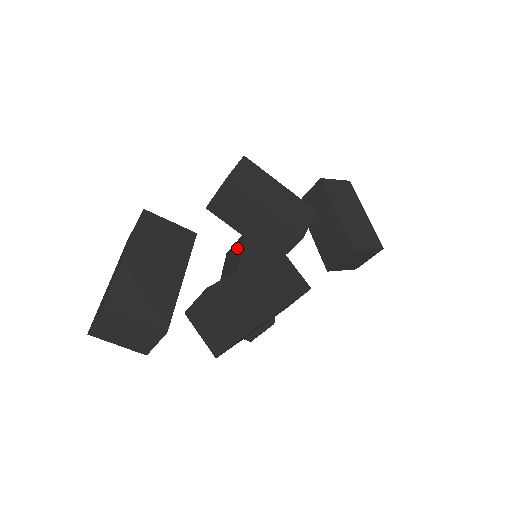
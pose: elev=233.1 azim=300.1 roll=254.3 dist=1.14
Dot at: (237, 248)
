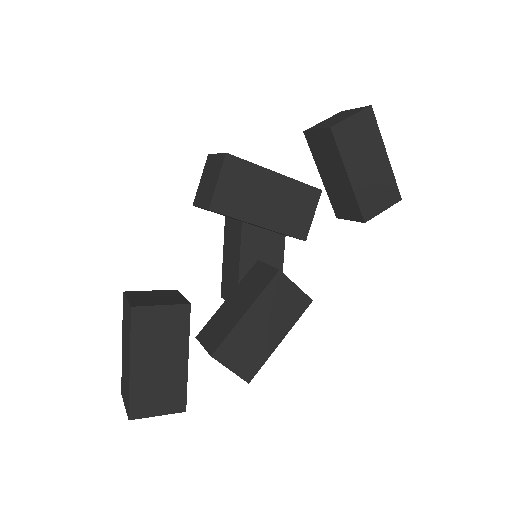
Dot at: (235, 226)
